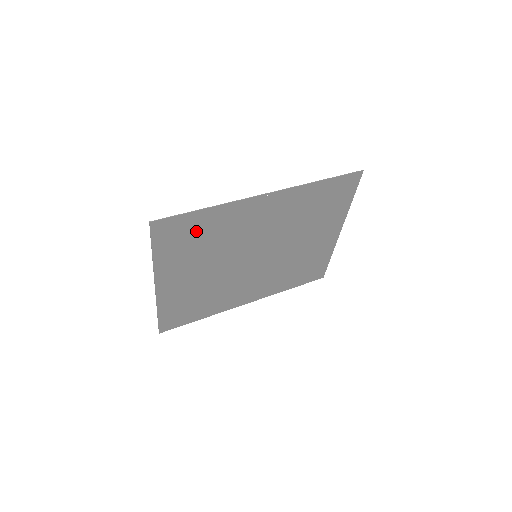
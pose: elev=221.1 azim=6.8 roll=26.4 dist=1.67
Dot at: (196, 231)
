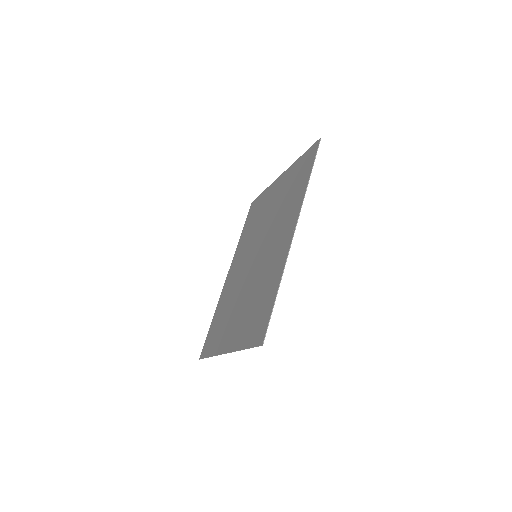
Dot at: (263, 304)
